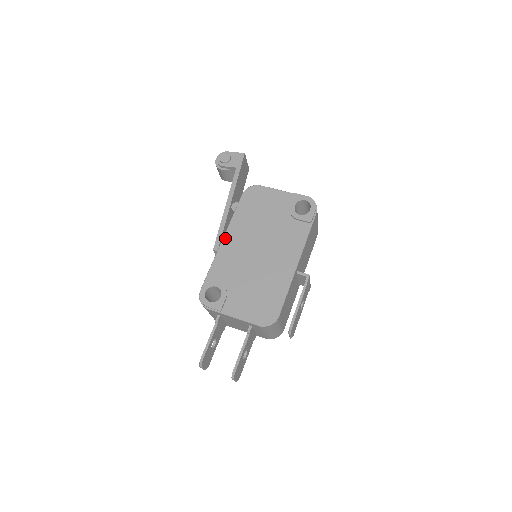
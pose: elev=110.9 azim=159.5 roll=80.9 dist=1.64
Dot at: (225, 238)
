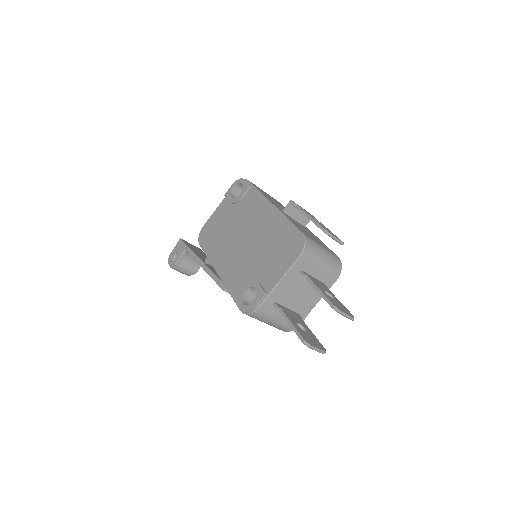
Dot at: (217, 270)
